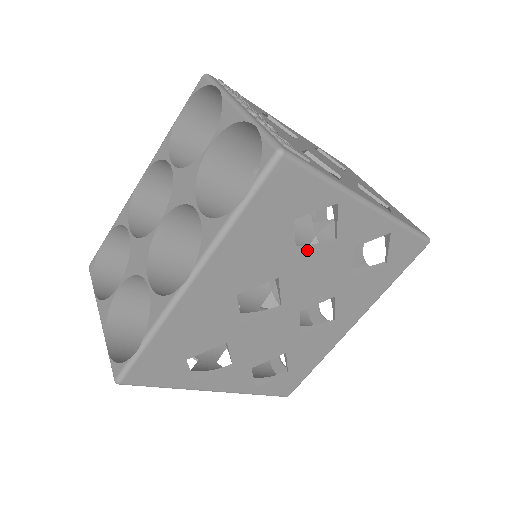
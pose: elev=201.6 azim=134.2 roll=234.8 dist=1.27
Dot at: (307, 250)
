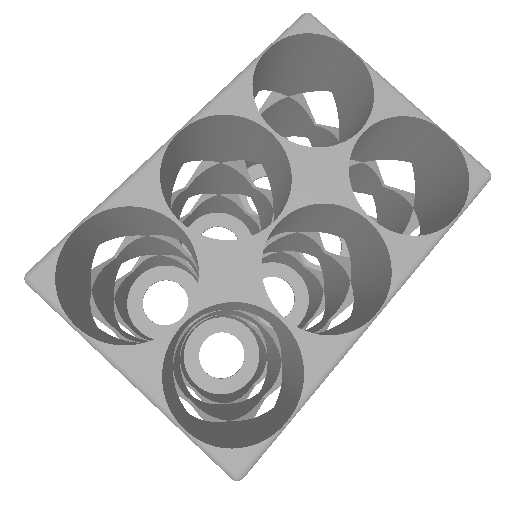
Dot at: occluded
